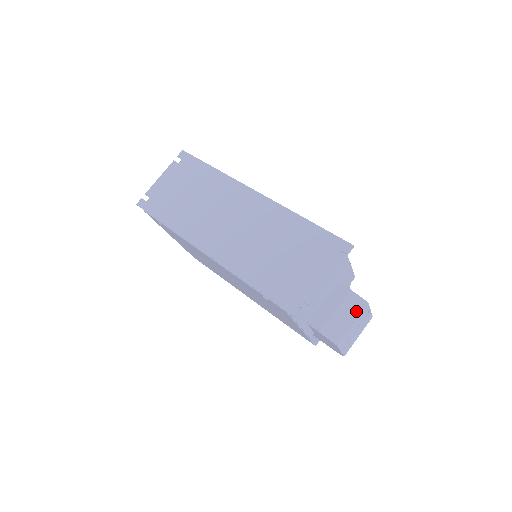
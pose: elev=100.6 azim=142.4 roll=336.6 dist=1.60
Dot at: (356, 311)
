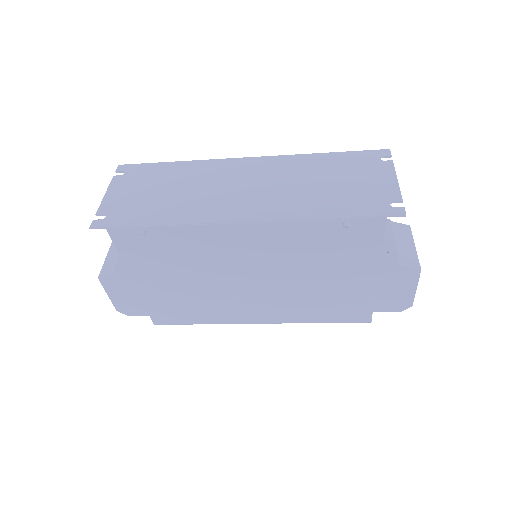
Dot at: (408, 235)
